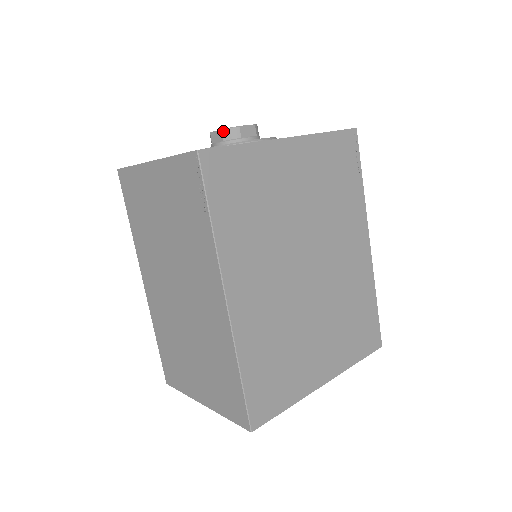
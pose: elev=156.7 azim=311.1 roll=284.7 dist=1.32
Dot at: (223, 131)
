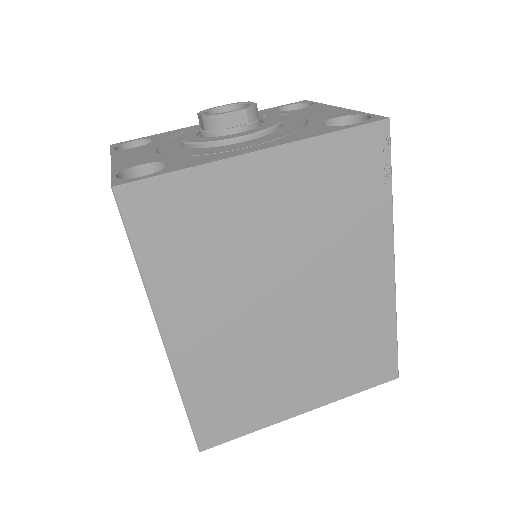
Dot at: (203, 119)
